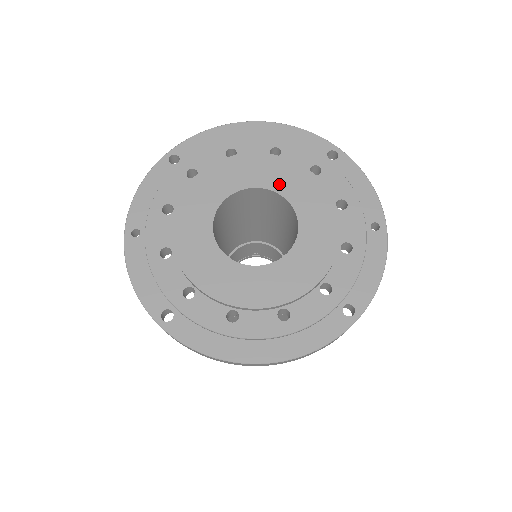
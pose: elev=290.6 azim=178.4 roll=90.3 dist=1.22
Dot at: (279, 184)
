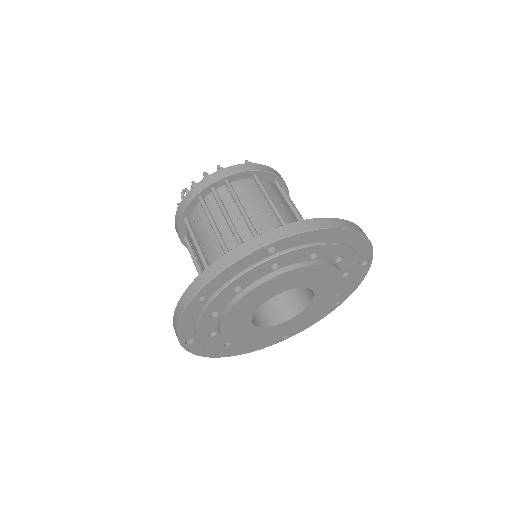
Dot at: (320, 287)
